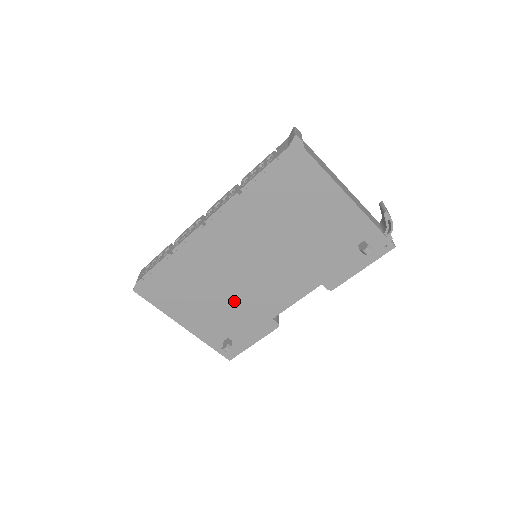
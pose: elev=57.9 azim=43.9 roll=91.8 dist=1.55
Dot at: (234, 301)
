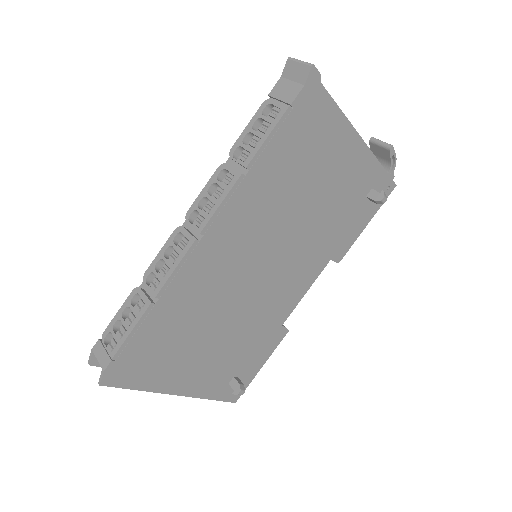
Dot at: (240, 327)
